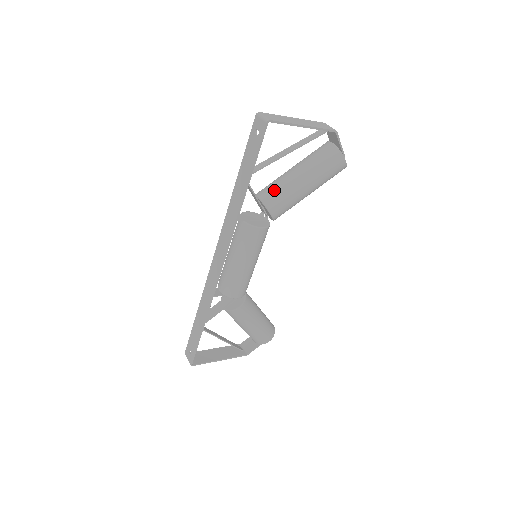
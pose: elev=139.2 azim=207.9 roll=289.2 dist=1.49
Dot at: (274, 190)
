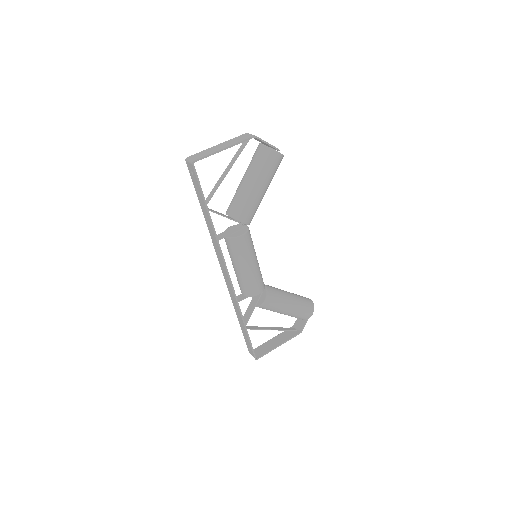
Dot at: (235, 203)
